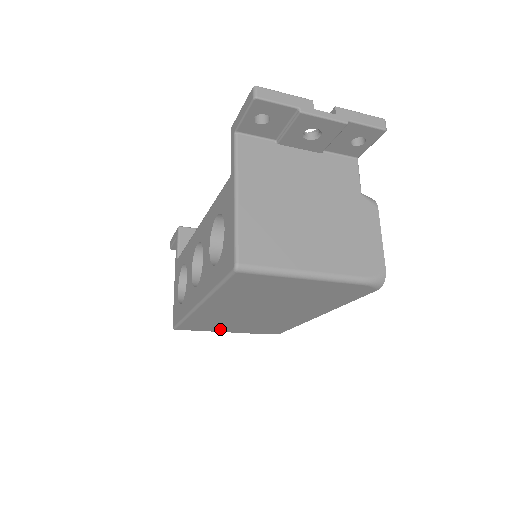
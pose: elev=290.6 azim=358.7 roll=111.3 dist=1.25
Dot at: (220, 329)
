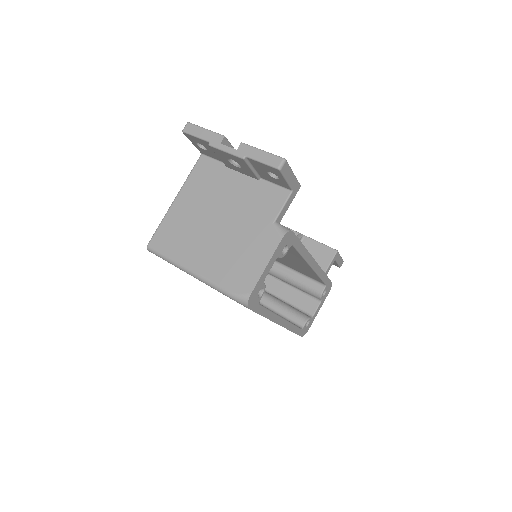
Dot at: occluded
